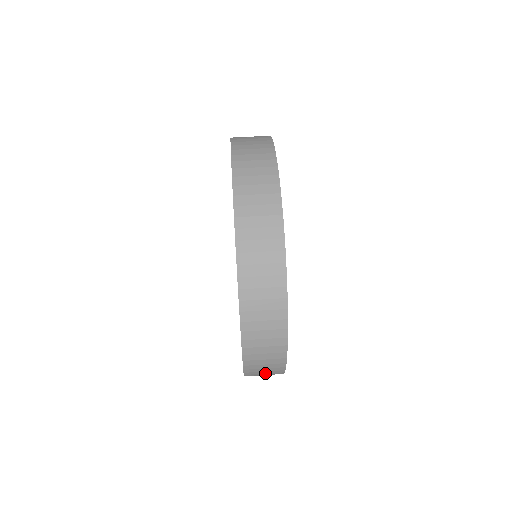
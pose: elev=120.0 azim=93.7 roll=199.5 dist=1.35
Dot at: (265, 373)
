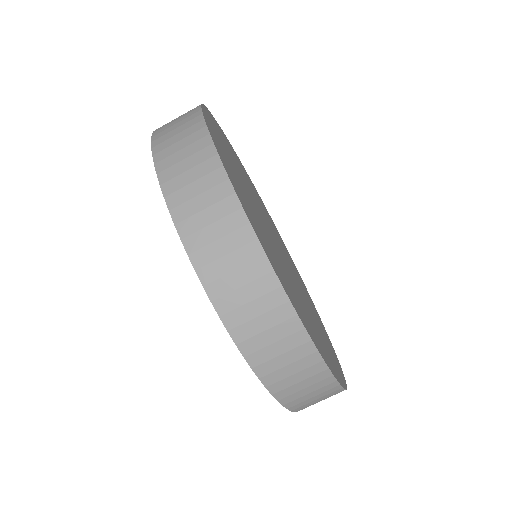
Dot at: (310, 392)
